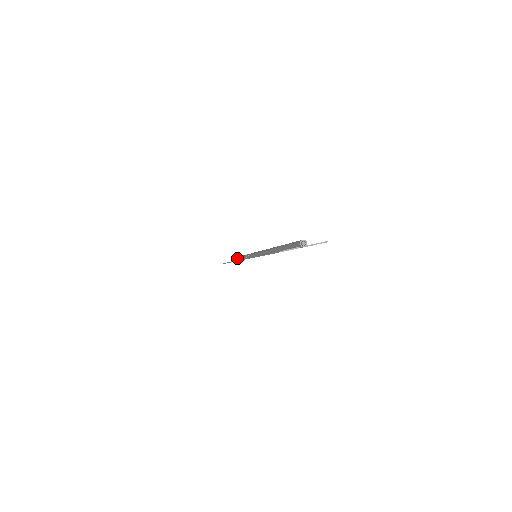
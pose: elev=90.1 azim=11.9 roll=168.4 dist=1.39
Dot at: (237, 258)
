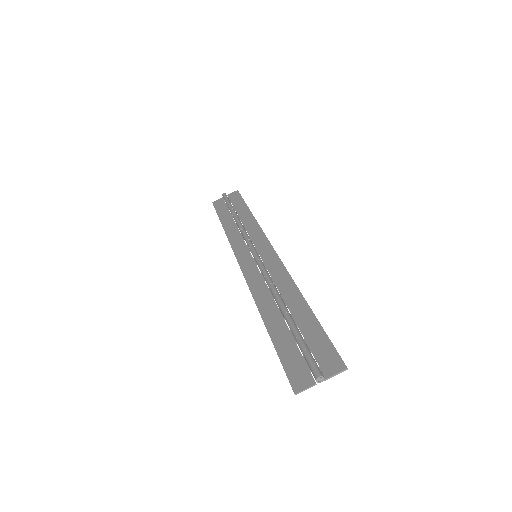
Dot at: (231, 213)
